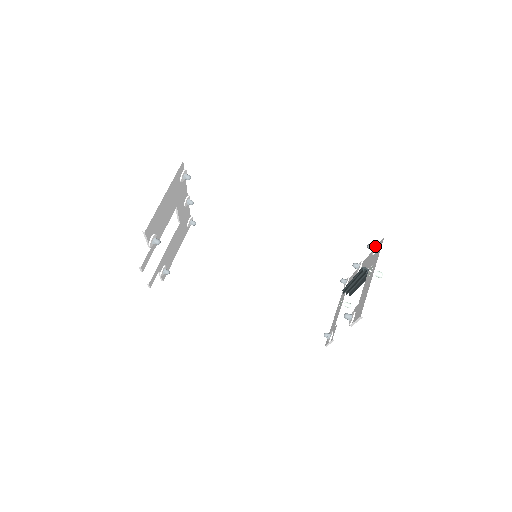
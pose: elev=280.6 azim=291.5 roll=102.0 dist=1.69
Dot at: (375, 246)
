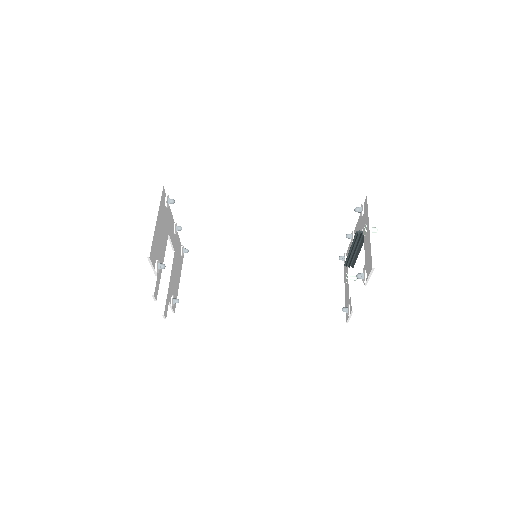
Dot at: (361, 208)
